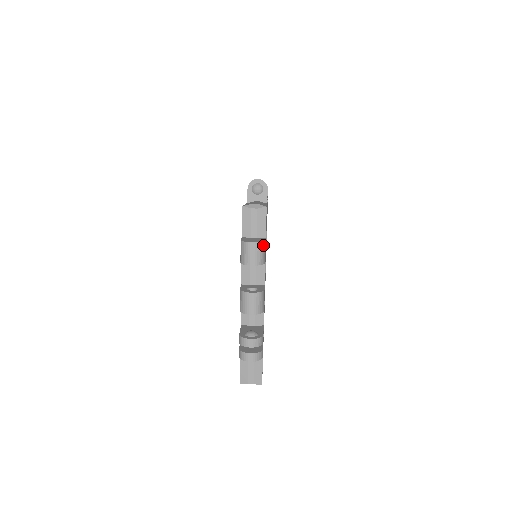
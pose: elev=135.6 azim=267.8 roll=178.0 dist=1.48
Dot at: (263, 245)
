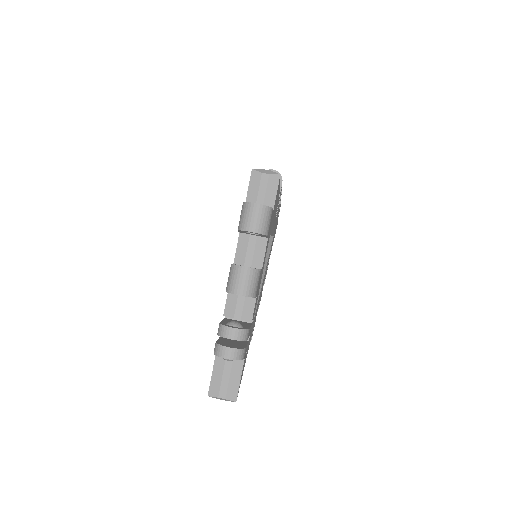
Dot at: (269, 211)
